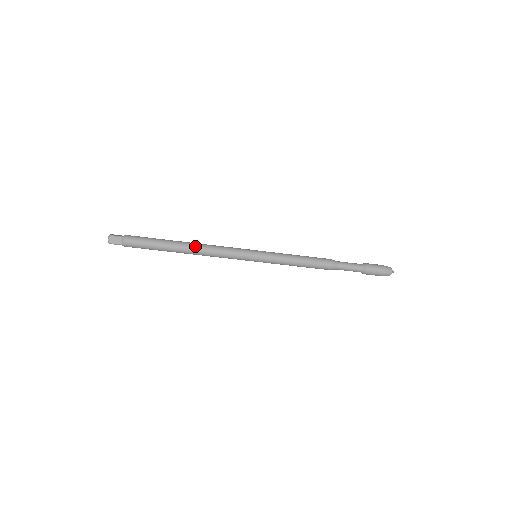
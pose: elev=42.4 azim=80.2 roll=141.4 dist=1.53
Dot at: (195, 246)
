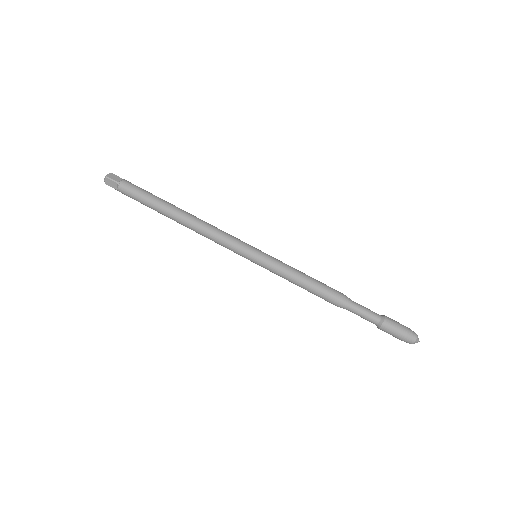
Dot at: (194, 216)
